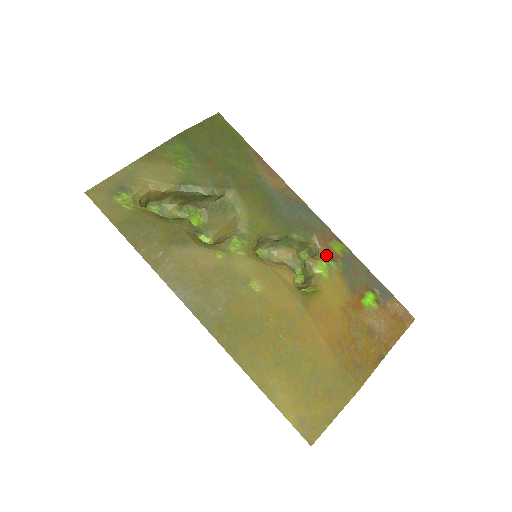
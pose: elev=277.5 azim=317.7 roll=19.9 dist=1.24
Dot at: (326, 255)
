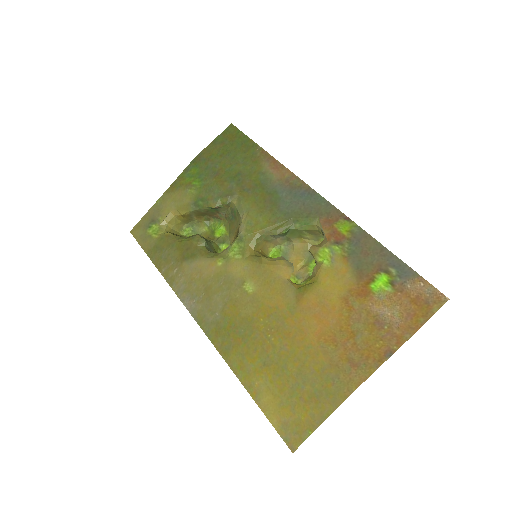
Dot at: (330, 239)
